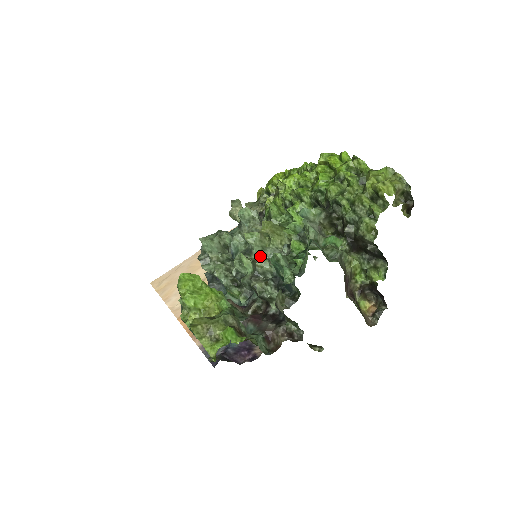
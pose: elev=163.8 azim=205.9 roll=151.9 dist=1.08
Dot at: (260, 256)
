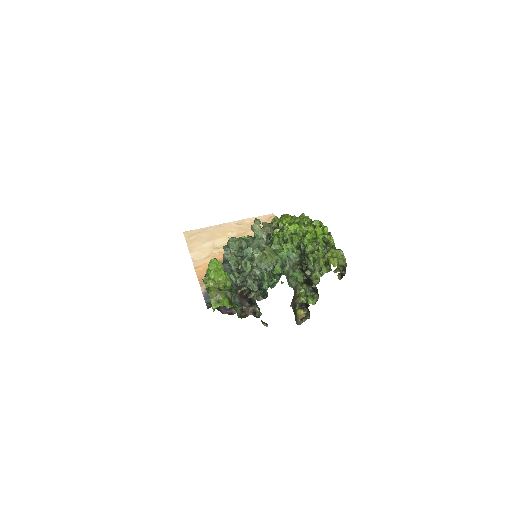
Dot at: (257, 265)
